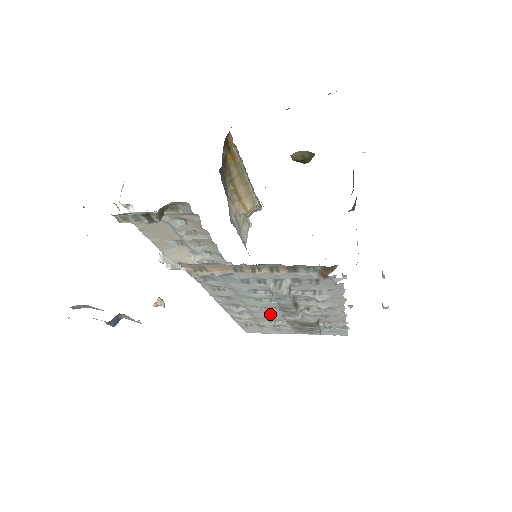
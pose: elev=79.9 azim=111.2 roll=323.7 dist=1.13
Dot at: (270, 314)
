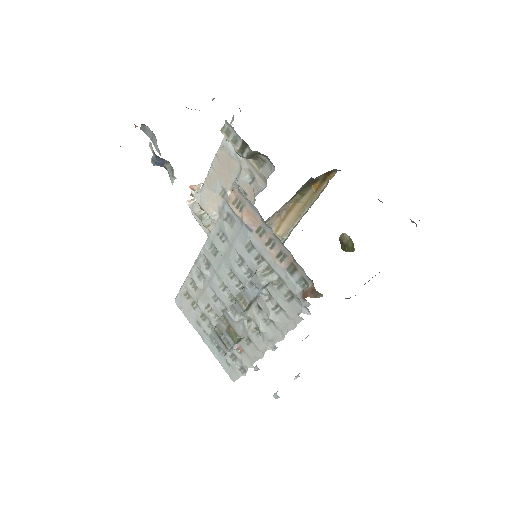
Dot at: (217, 299)
